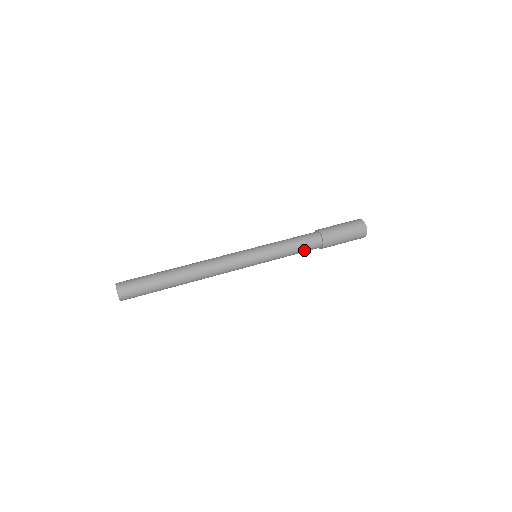
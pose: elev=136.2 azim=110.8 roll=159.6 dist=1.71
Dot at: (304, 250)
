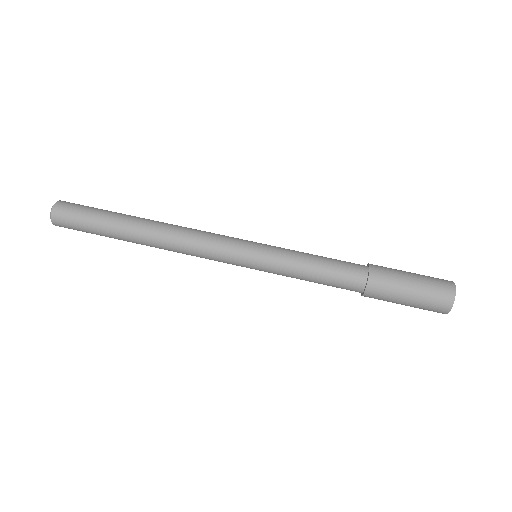
Dot at: (331, 282)
